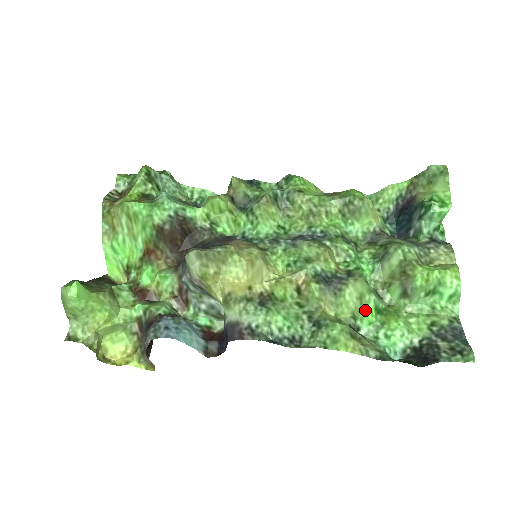
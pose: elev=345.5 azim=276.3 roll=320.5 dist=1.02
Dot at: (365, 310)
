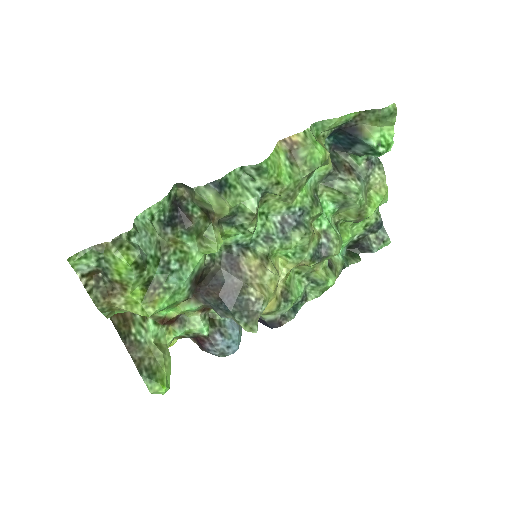
Dot at: occluded
